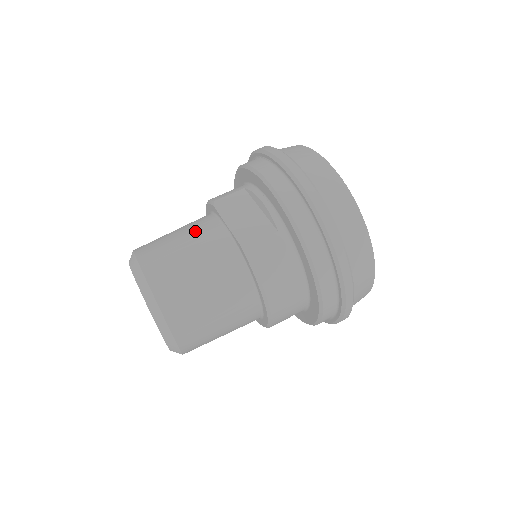
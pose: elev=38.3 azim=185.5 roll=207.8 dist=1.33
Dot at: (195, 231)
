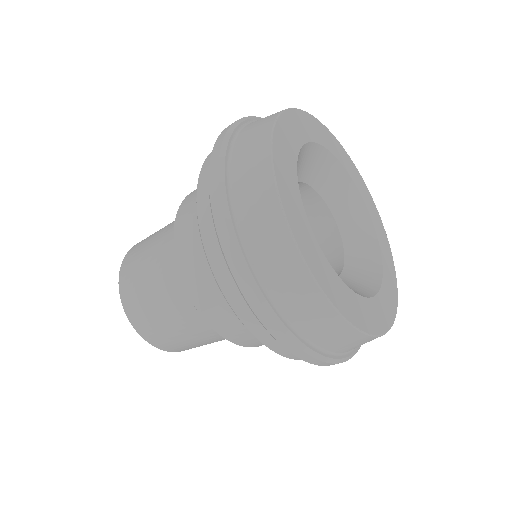
Dot at: (161, 264)
